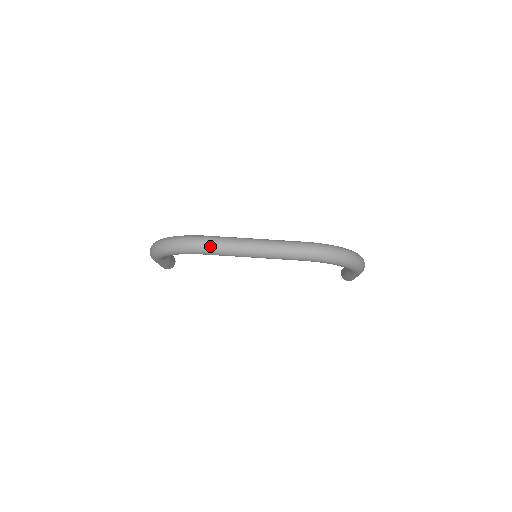
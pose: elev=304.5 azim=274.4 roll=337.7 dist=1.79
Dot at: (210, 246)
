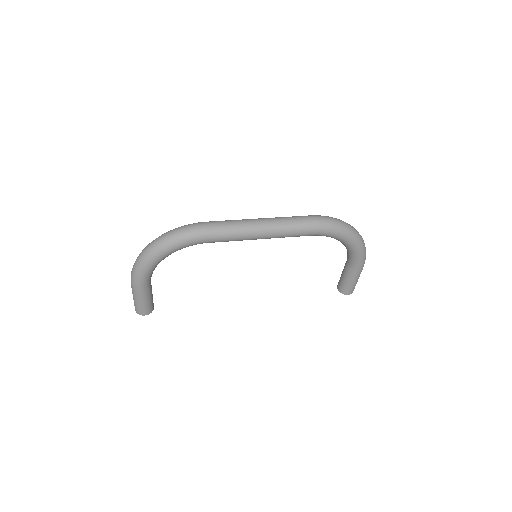
Dot at: (213, 227)
